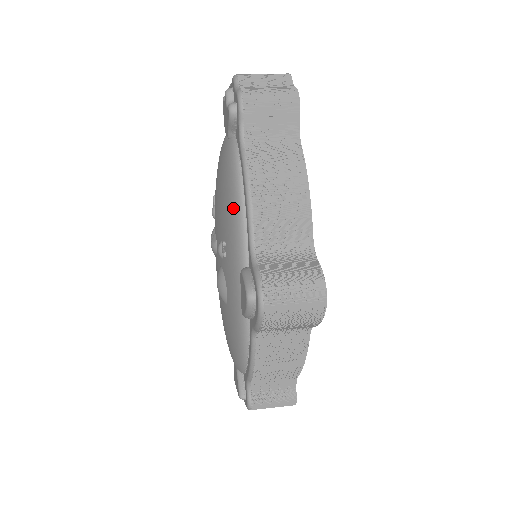
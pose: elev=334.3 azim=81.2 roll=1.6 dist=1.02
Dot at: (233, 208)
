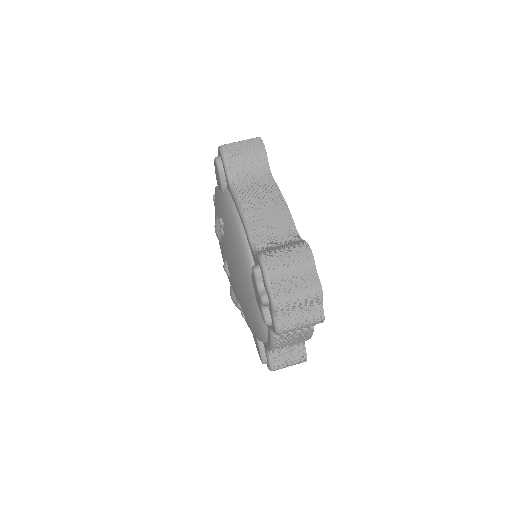
Dot at: (257, 334)
